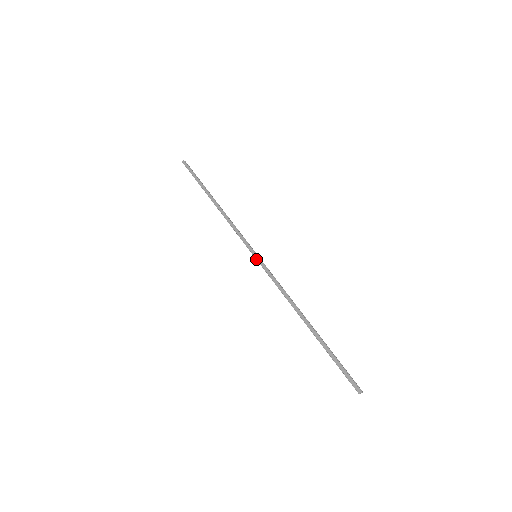
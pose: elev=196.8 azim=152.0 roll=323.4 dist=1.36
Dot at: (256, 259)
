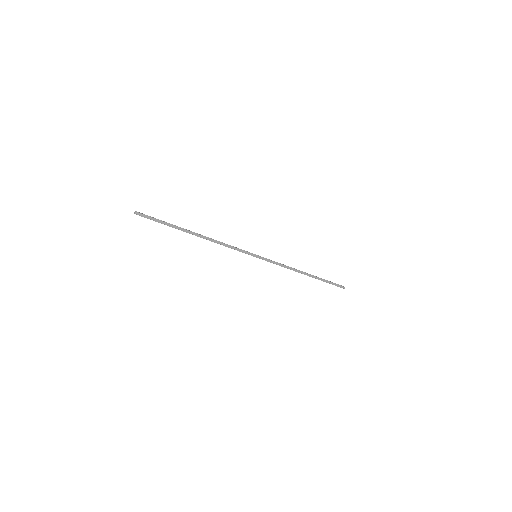
Dot at: occluded
